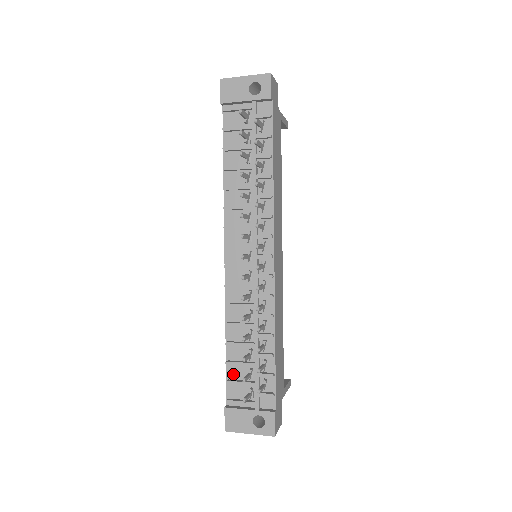
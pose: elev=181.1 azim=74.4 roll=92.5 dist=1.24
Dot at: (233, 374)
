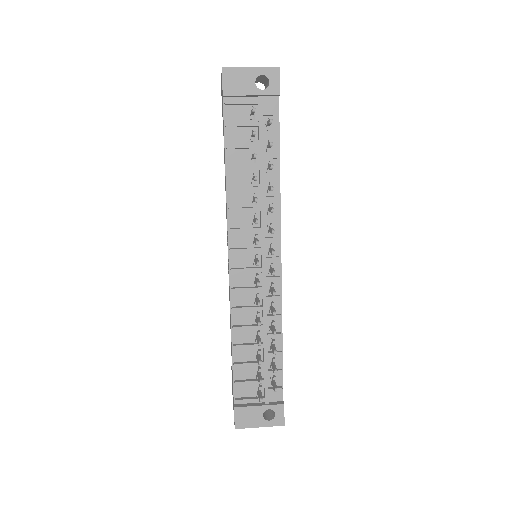
Dot at: (240, 374)
